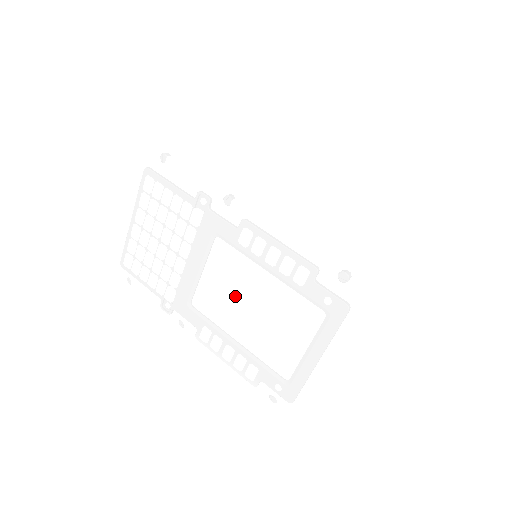
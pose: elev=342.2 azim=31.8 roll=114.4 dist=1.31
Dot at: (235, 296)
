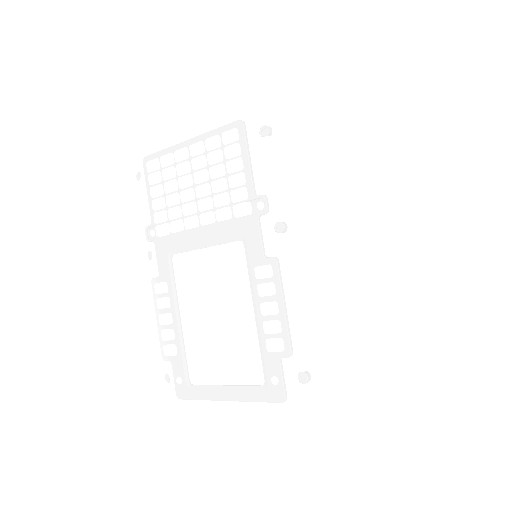
Dot at: (212, 293)
